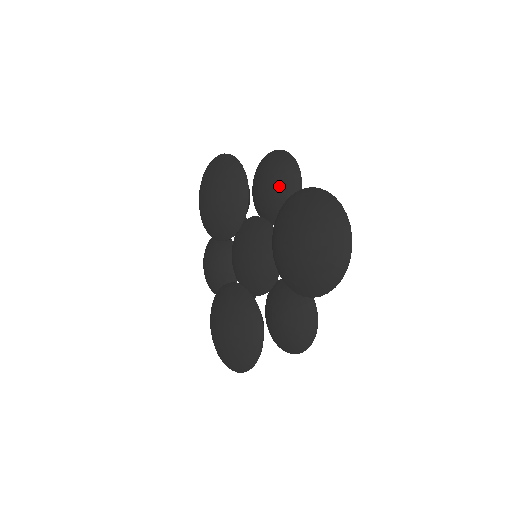
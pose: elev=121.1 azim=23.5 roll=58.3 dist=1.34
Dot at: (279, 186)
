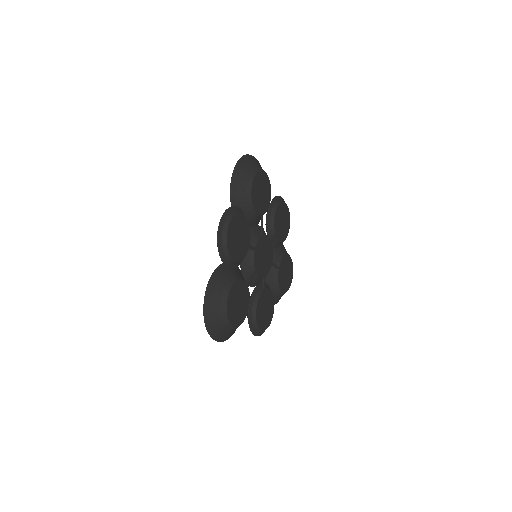
Dot at: occluded
